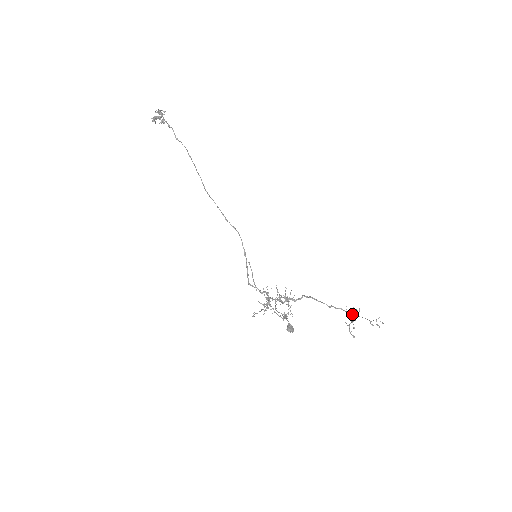
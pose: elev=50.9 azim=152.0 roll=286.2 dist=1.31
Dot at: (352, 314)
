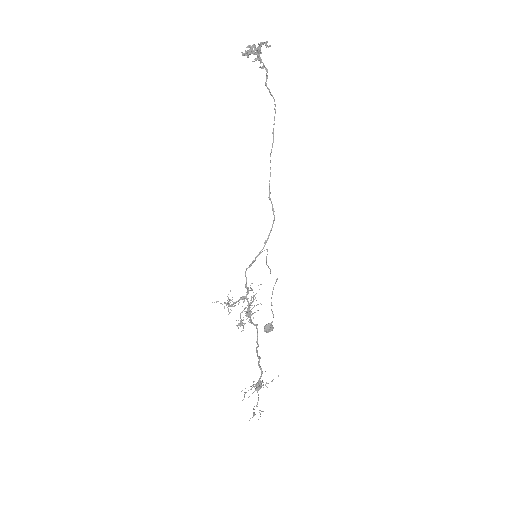
Dot at: (260, 382)
